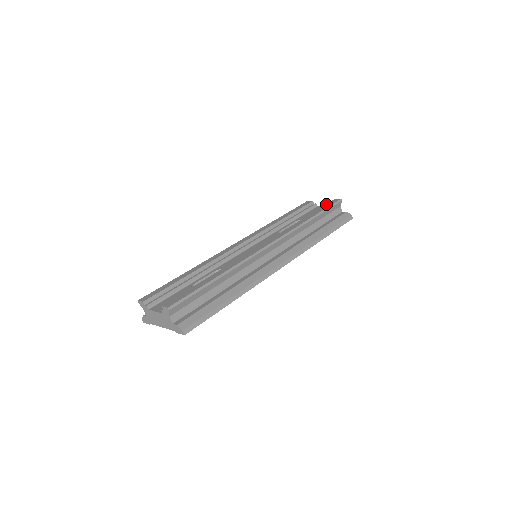
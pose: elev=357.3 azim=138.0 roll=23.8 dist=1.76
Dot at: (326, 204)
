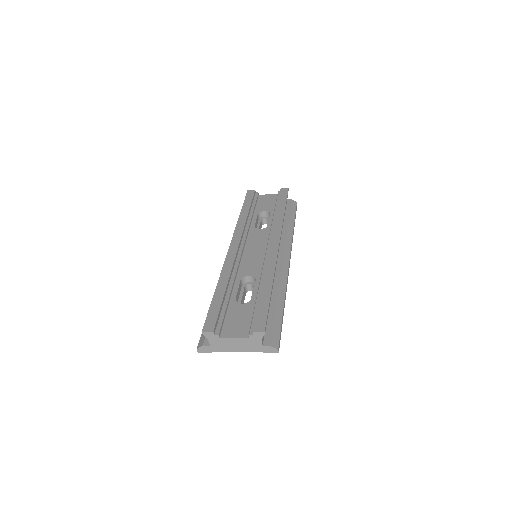
Dot at: (280, 194)
